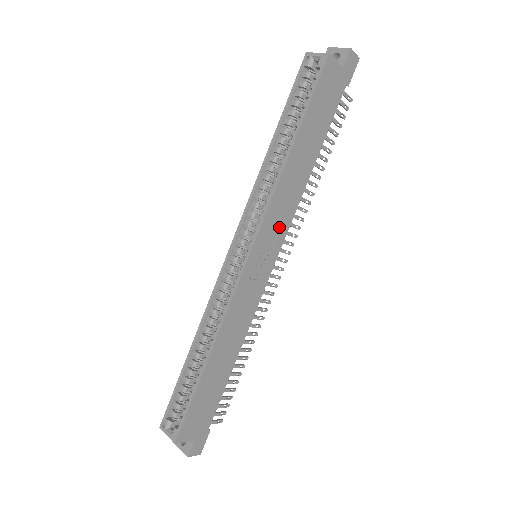
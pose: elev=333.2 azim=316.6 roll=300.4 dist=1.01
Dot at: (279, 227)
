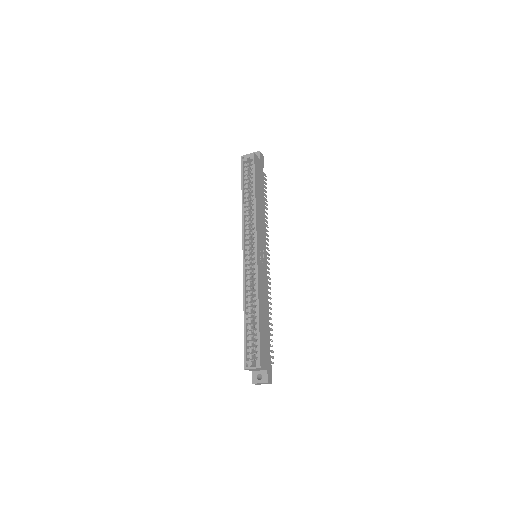
Dot at: (262, 236)
